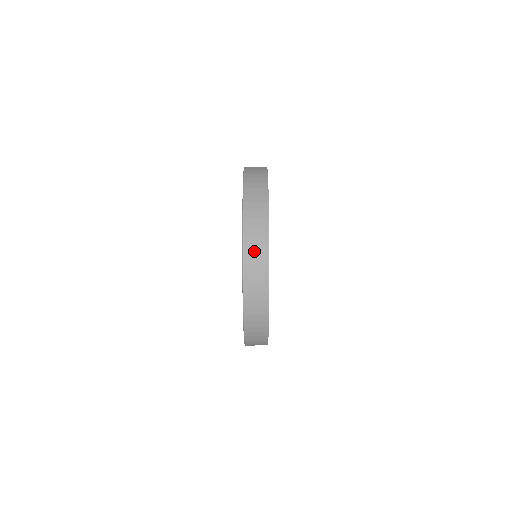
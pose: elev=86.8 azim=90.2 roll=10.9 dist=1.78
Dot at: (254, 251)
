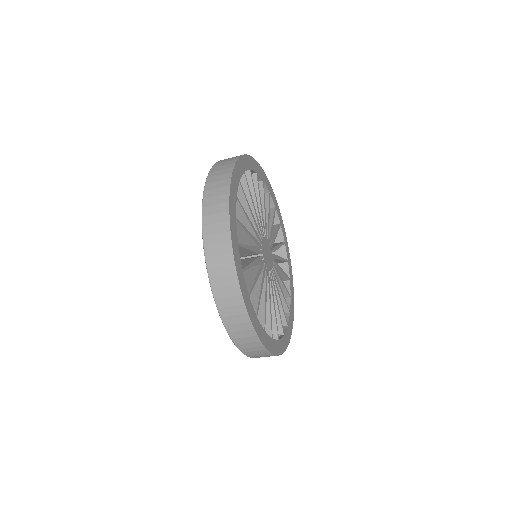
Dot at: occluded
